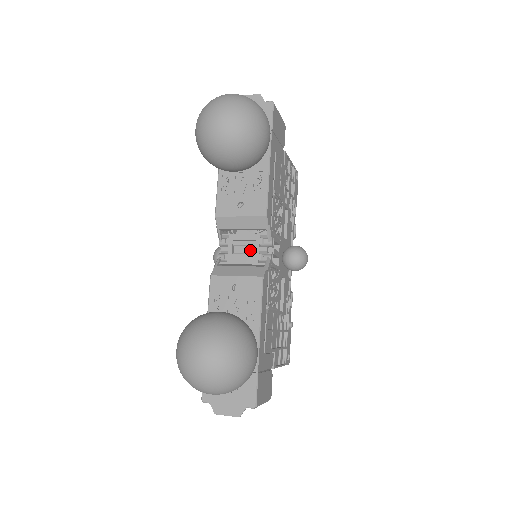
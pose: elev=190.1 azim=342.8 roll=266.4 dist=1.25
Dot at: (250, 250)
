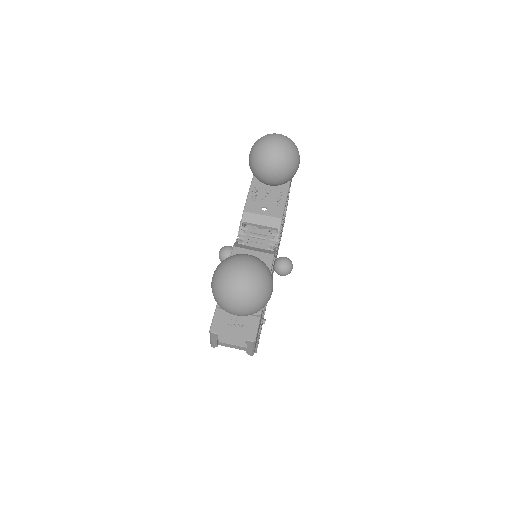
Dot at: (261, 242)
